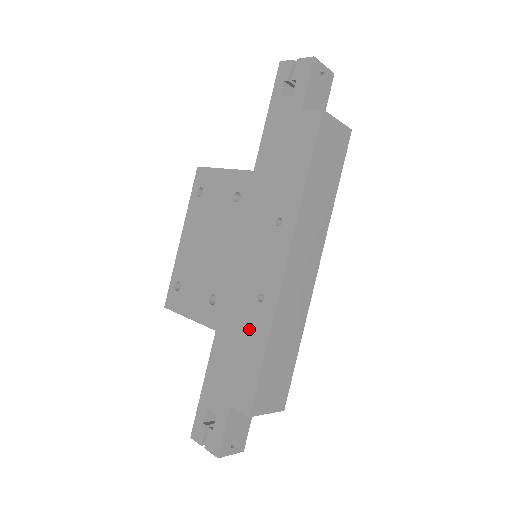
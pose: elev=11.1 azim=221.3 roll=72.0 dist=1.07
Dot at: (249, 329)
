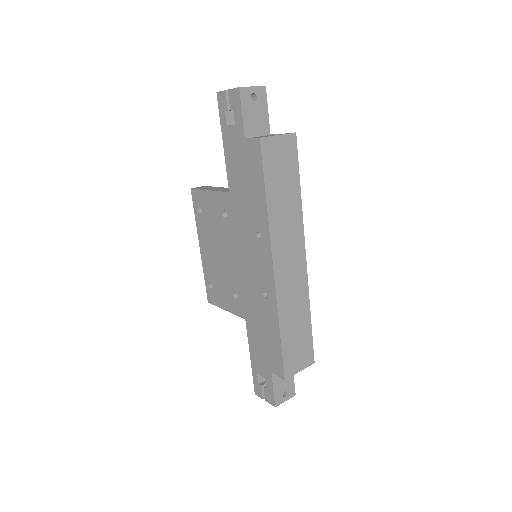
Dot at: (265, 318)
